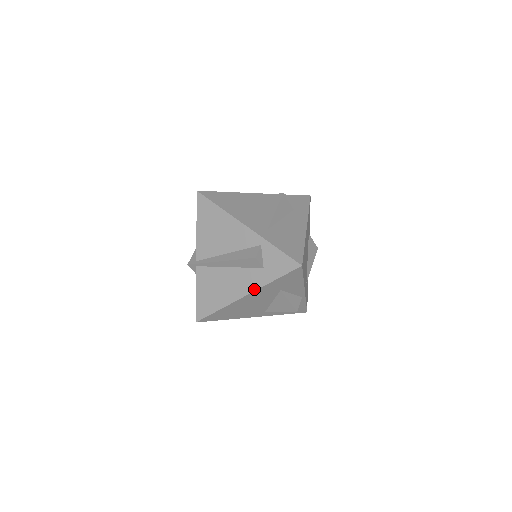
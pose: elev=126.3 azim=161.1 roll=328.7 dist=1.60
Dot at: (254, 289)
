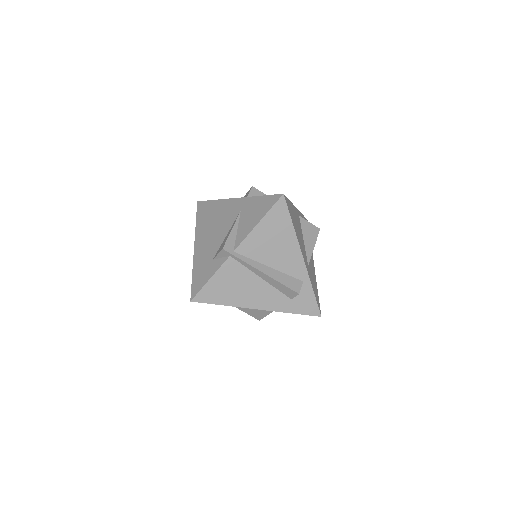
Dot at: (271, 309)
